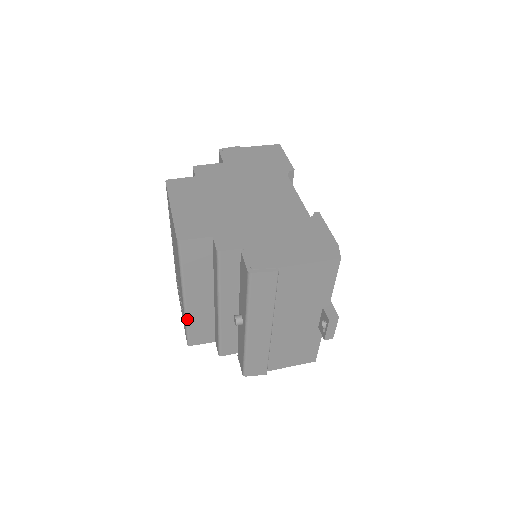
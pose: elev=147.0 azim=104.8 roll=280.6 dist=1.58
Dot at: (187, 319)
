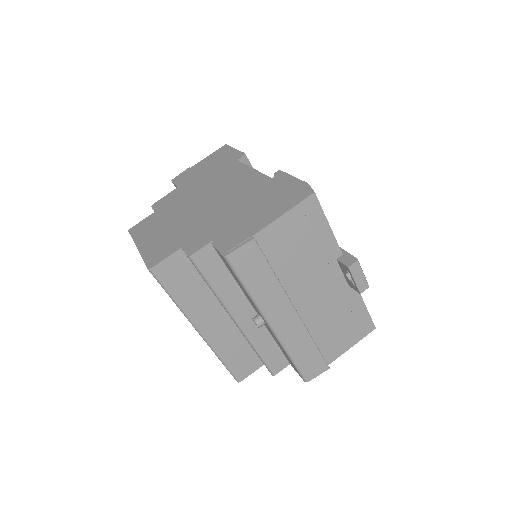
Dot at: (217, 353)
